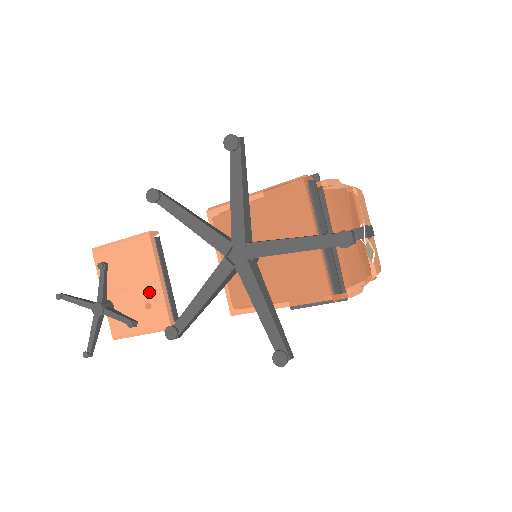
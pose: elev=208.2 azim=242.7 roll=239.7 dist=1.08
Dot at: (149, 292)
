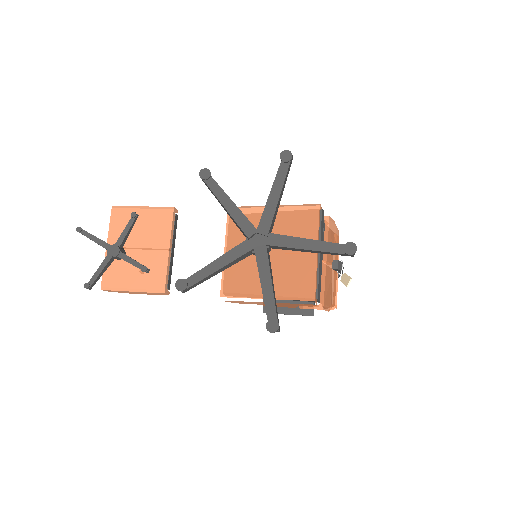
Dot at: (155, 256)
